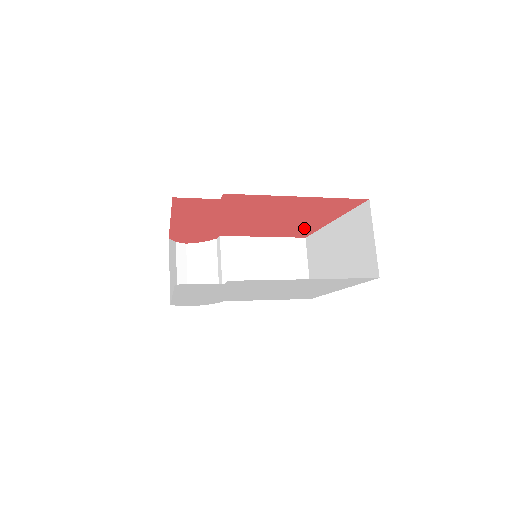
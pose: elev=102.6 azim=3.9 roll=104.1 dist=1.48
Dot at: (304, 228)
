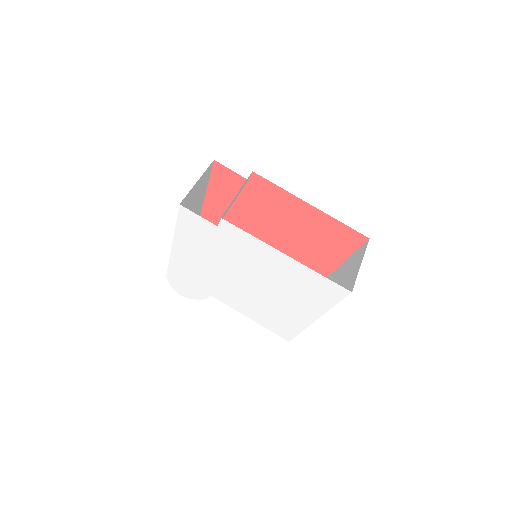
Dot at: occluded
